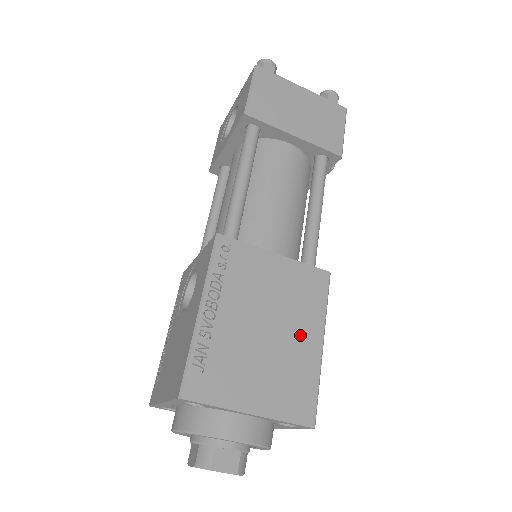
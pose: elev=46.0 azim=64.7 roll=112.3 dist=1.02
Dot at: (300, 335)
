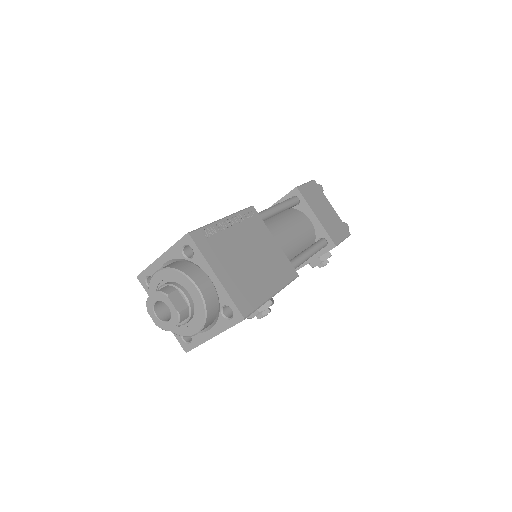
Dot at: (265, 278)
